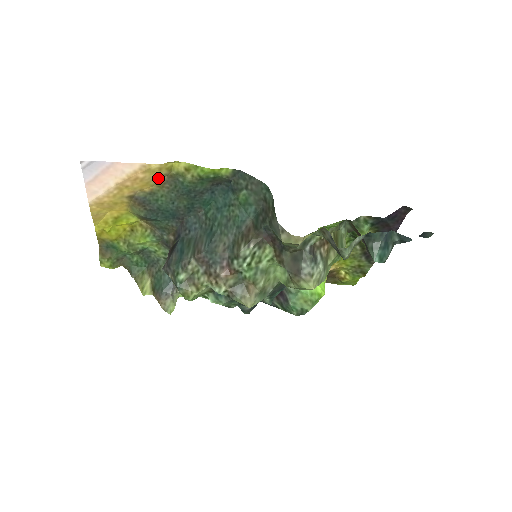
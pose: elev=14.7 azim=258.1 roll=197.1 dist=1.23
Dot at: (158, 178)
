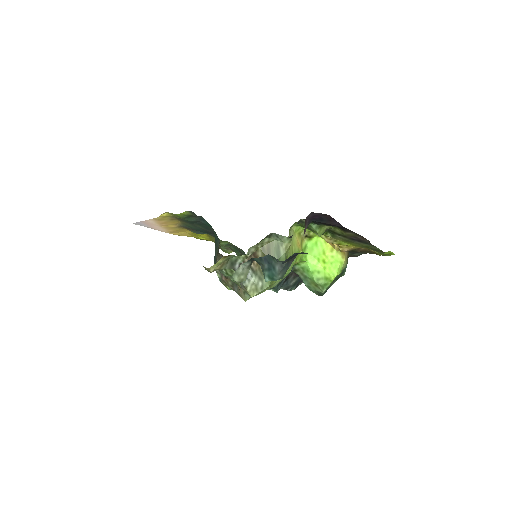
Dot at: (173, 219)
